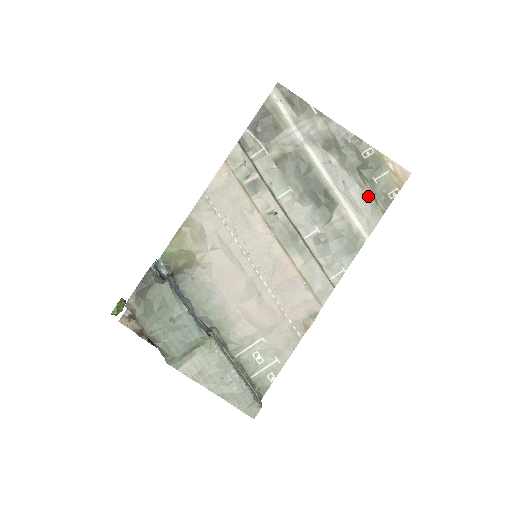
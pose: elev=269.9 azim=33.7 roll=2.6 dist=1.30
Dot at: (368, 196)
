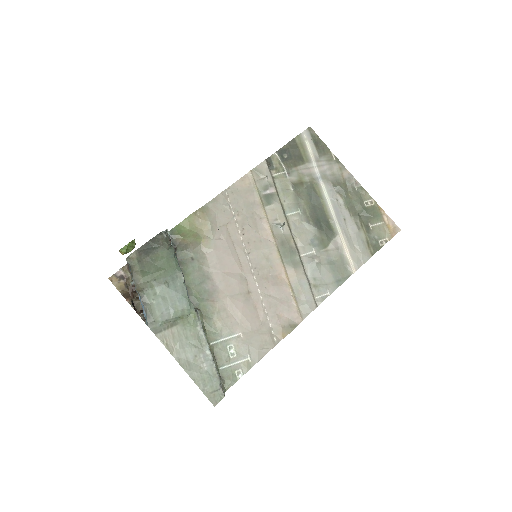
Dot at: (362, 237)
